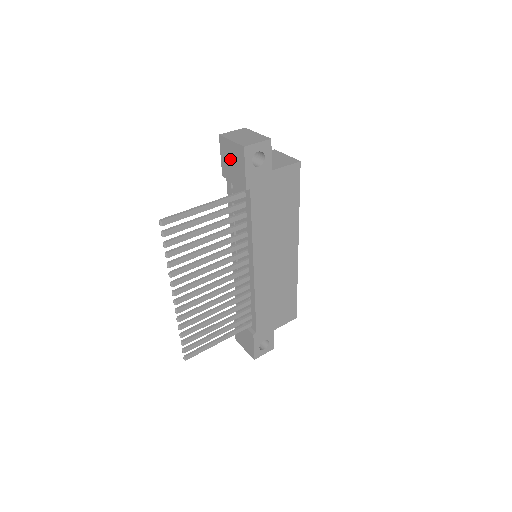
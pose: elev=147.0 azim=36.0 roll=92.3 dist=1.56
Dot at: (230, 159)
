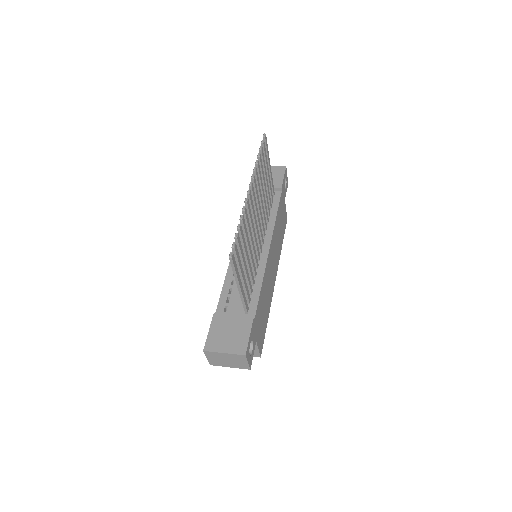
Dot at: occluded
